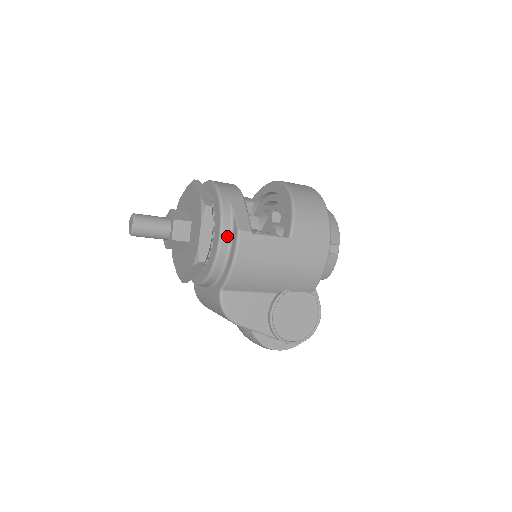
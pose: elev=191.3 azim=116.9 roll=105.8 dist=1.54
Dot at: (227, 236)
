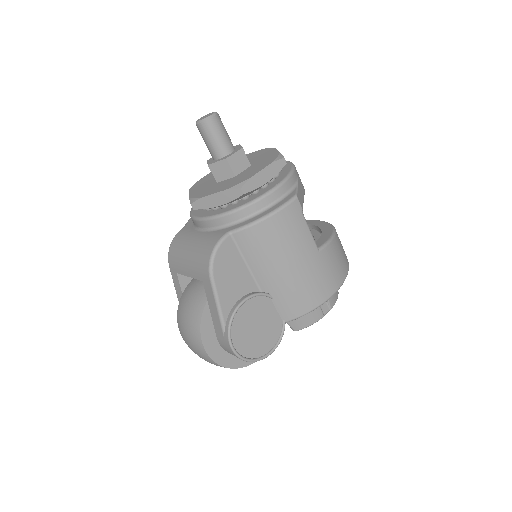
Dot at: (280, 194)
